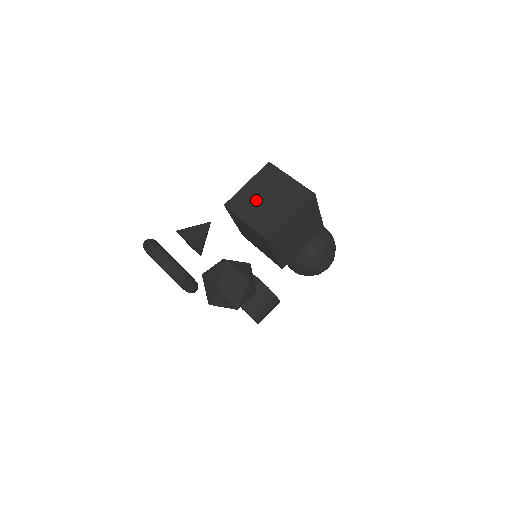
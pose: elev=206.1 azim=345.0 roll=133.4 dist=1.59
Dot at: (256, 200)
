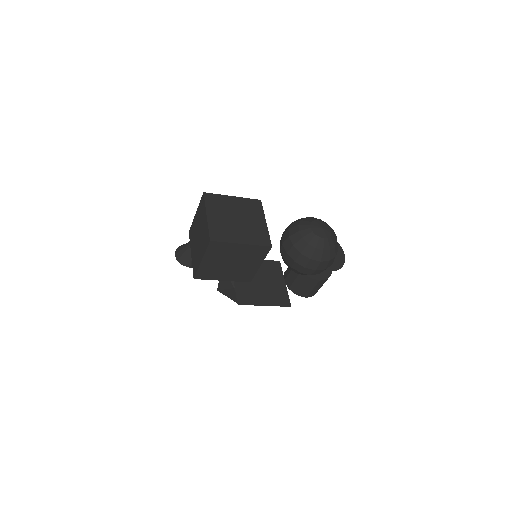
Dot at: (196, 234)
